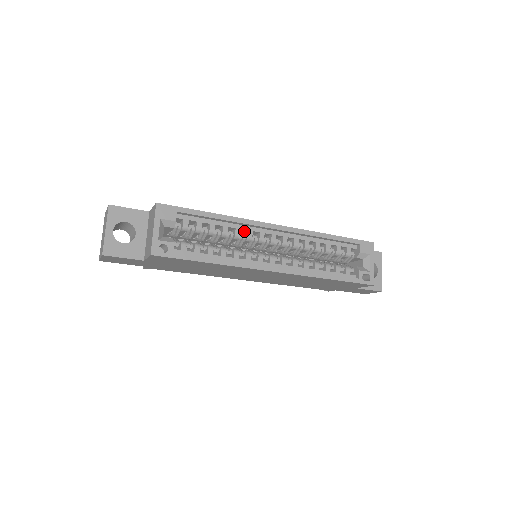
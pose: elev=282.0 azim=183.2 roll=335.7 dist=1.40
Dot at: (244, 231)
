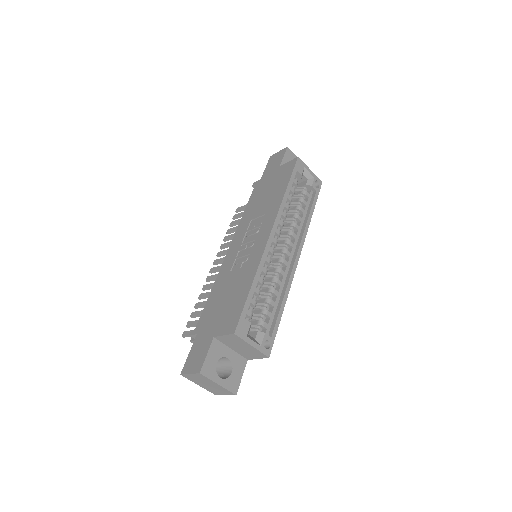
Dot at: occluded
